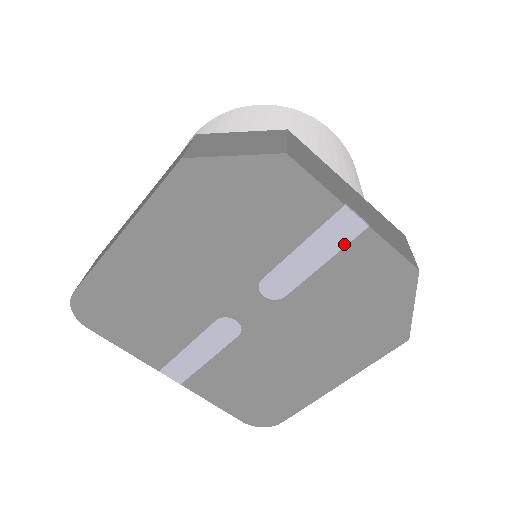
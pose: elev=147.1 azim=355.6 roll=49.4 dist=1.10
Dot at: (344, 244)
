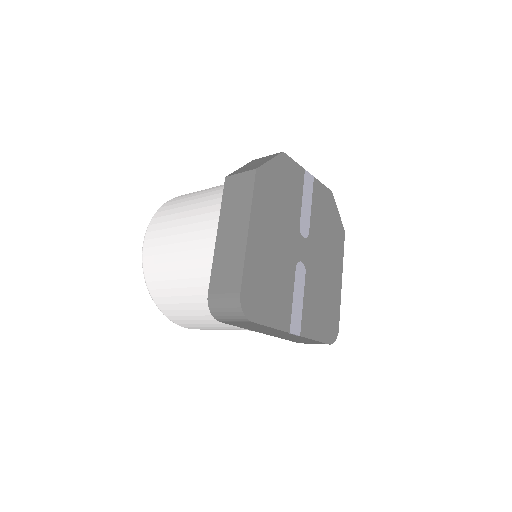
Dot at: (312, 190)
